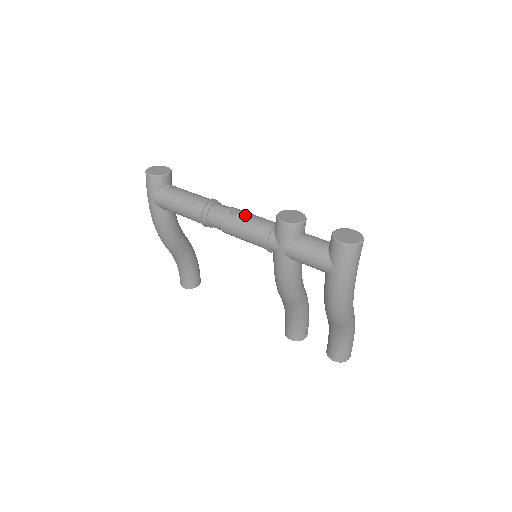
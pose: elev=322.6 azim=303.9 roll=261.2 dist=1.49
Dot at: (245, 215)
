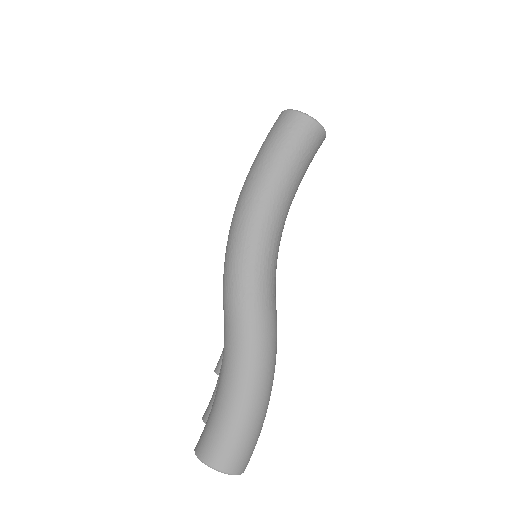
Dot at: occluded
